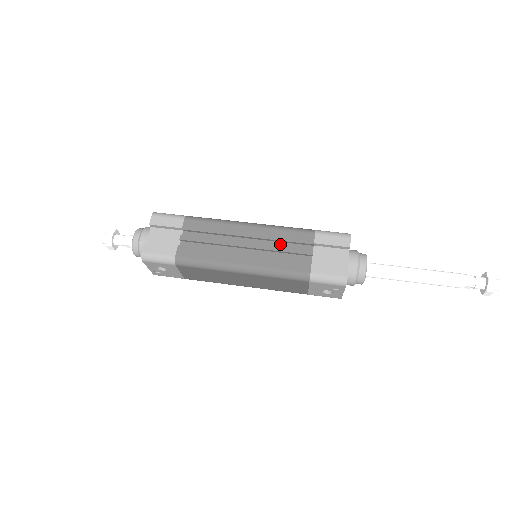
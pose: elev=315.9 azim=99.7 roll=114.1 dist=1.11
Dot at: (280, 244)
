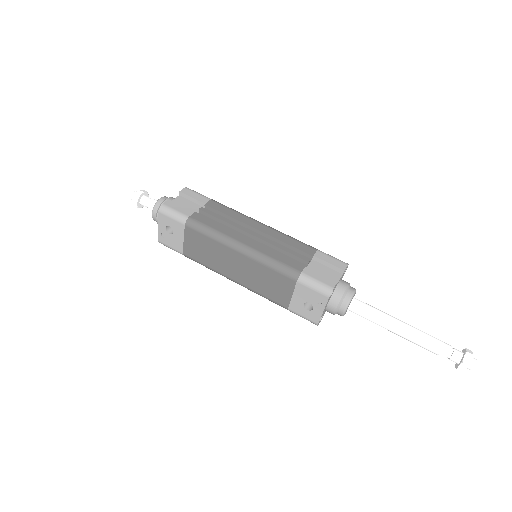
Dot at: occluded
